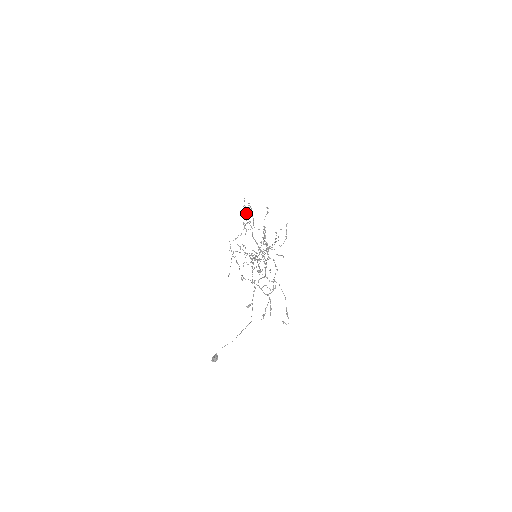
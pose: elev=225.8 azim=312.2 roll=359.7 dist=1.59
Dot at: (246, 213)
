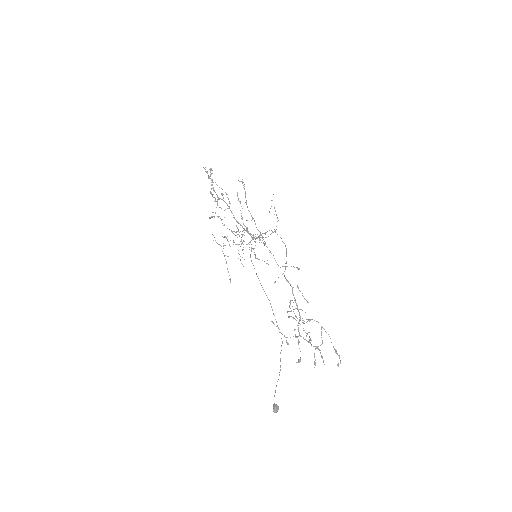
Dot at: (211, 182)
